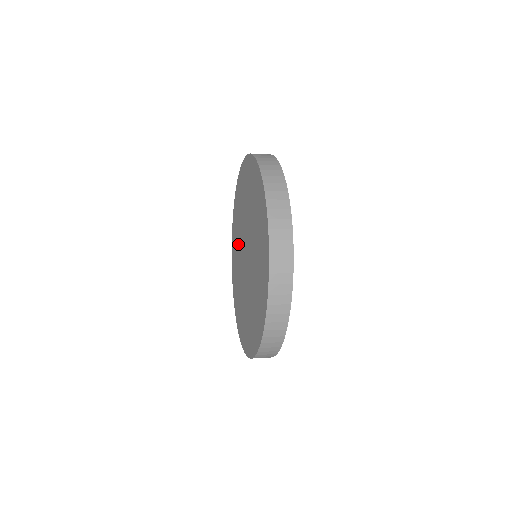
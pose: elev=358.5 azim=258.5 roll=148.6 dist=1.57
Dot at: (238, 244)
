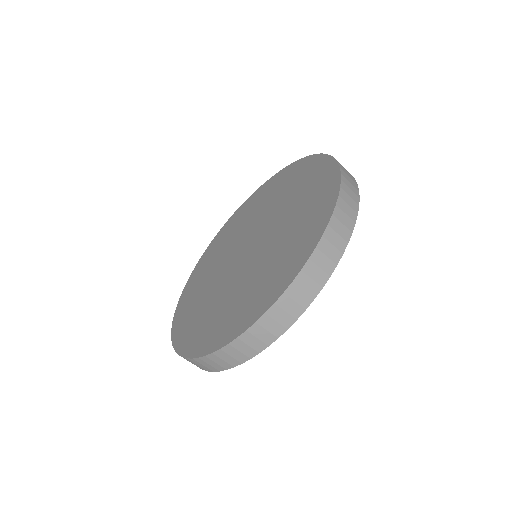
Dot at: (208, 286)
